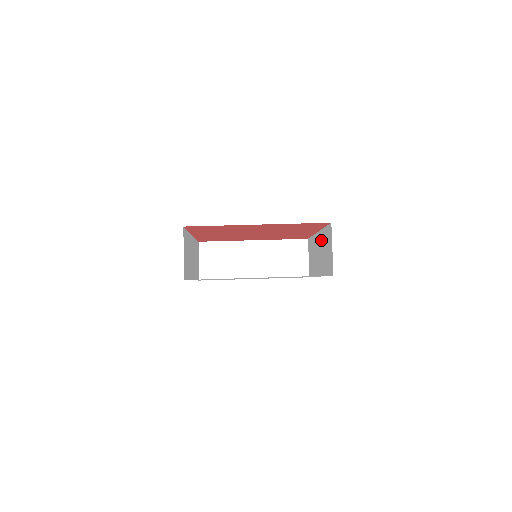
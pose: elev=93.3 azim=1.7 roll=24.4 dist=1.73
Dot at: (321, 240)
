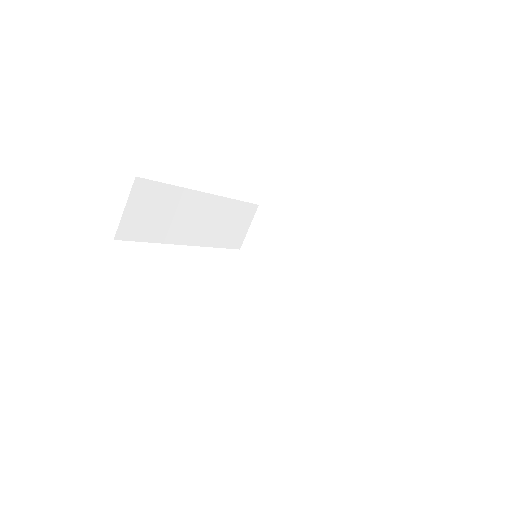
Dot at: occluded
